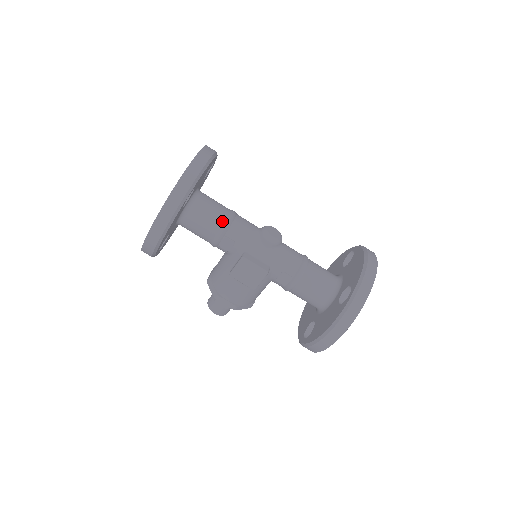
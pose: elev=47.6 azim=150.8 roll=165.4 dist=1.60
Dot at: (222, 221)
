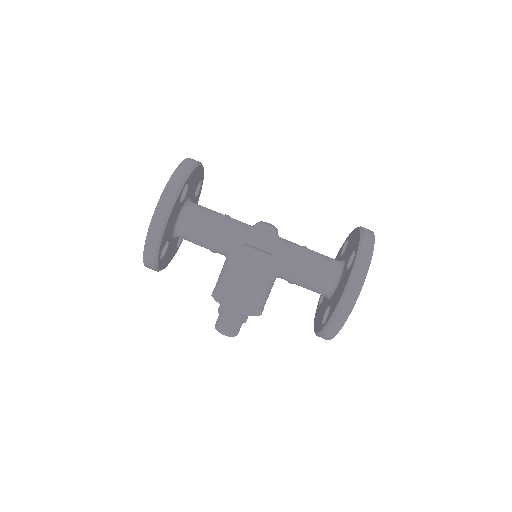
Dot at: (218, 219)
